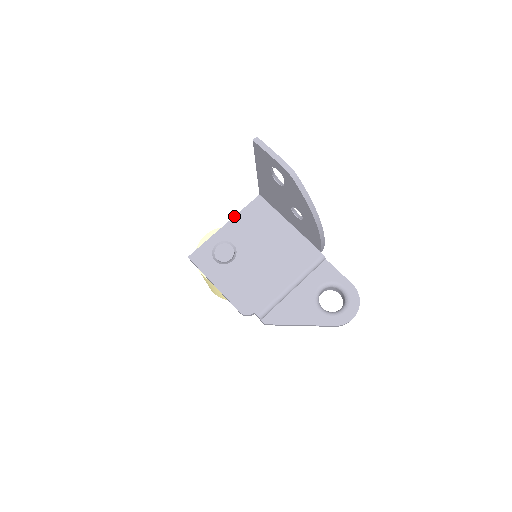
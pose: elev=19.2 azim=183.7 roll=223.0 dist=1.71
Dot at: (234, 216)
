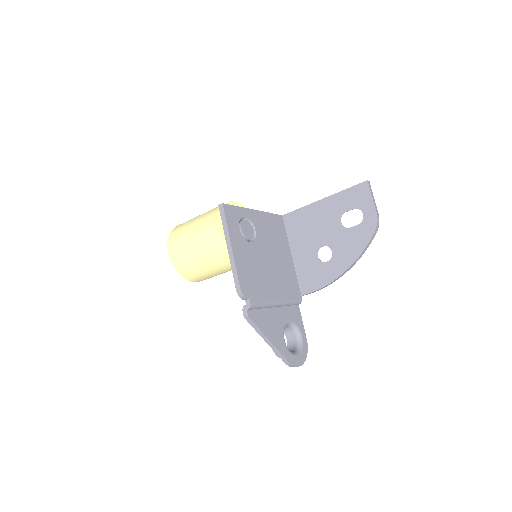
Dot at: (263, 211)
